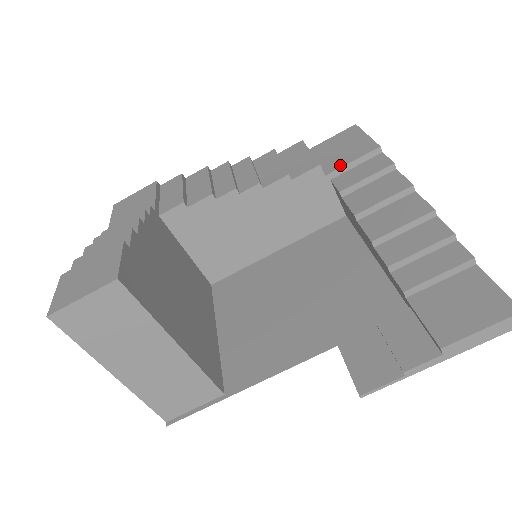
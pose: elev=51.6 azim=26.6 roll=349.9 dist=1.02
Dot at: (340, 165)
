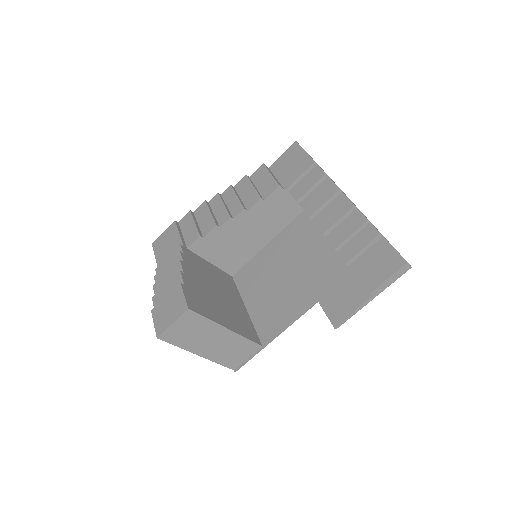
Dot at: (292, 180)
